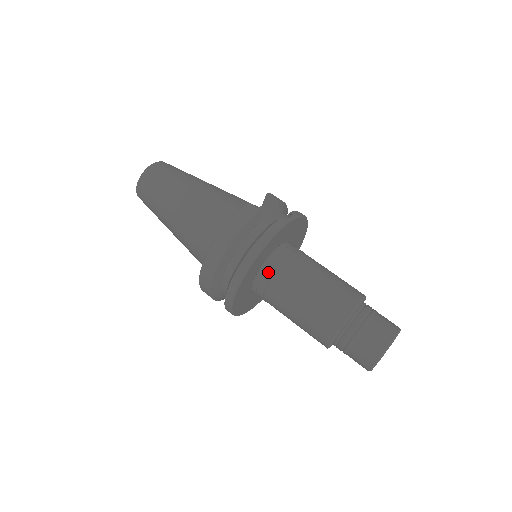
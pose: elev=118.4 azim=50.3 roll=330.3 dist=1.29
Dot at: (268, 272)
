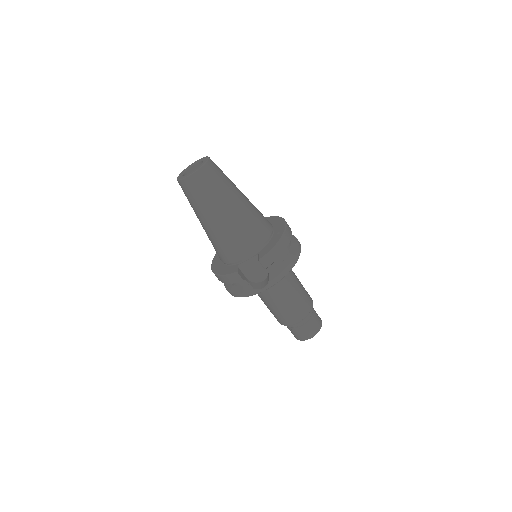
Dot at: occluded
